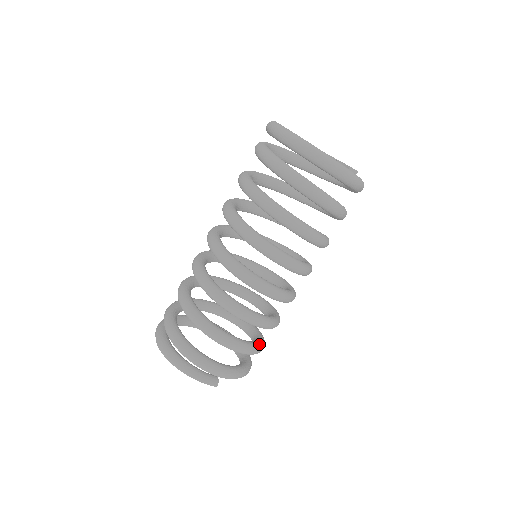
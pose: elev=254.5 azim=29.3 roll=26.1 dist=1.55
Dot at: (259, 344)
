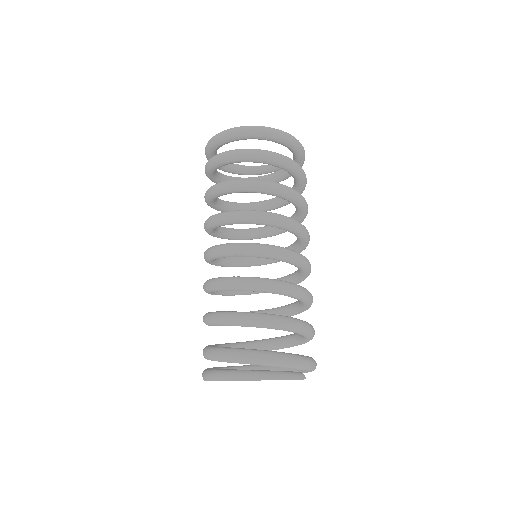
Dot at: occluded
